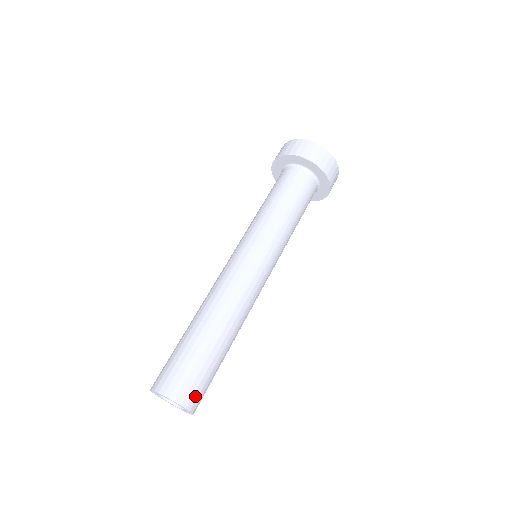
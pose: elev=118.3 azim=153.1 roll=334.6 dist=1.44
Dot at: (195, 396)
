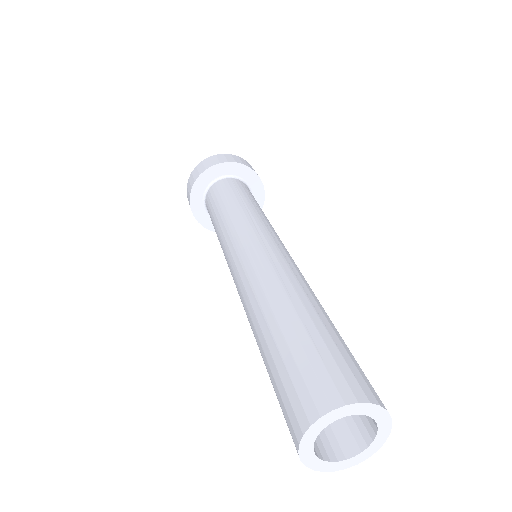
Dot at: occluded
